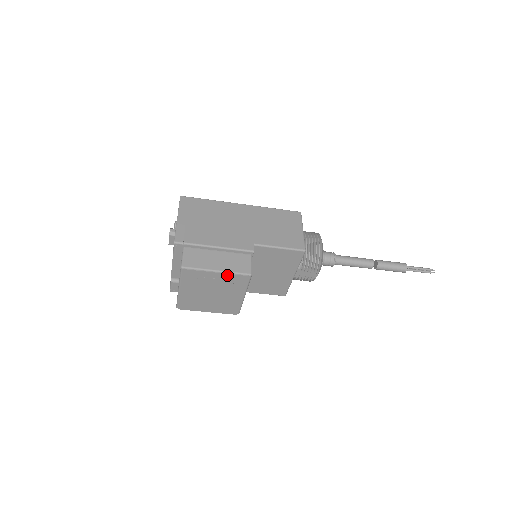
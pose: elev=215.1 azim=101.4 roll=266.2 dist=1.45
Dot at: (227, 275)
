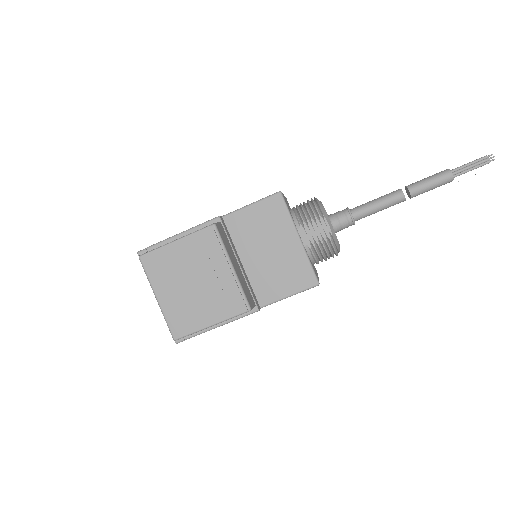
Dot at: (188, 239)
